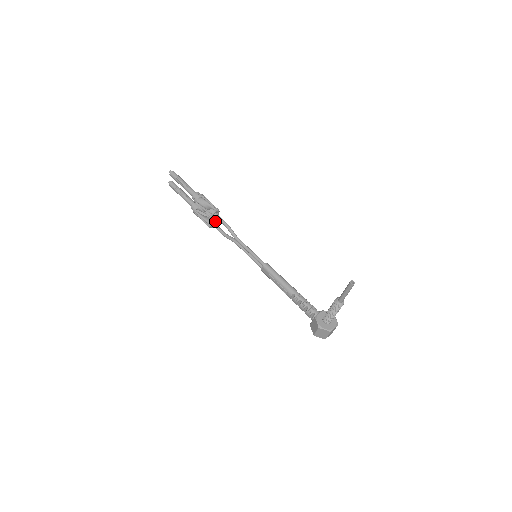
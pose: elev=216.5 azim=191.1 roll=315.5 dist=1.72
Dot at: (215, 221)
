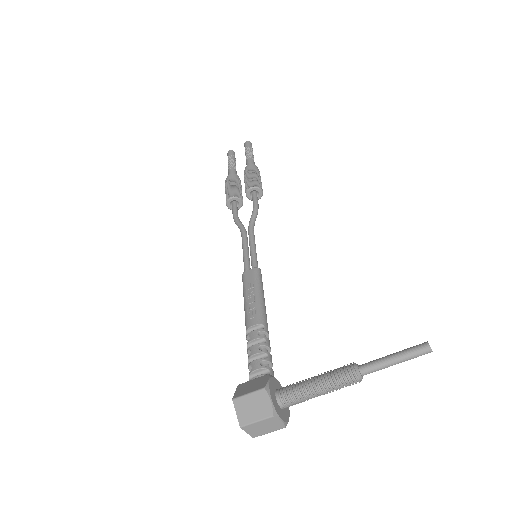
Dot at: (241, 203)
